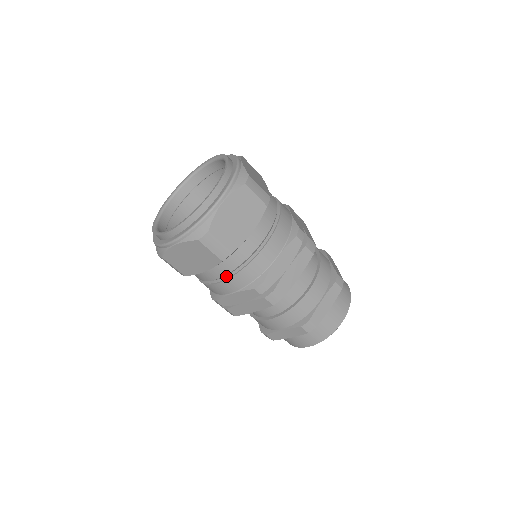
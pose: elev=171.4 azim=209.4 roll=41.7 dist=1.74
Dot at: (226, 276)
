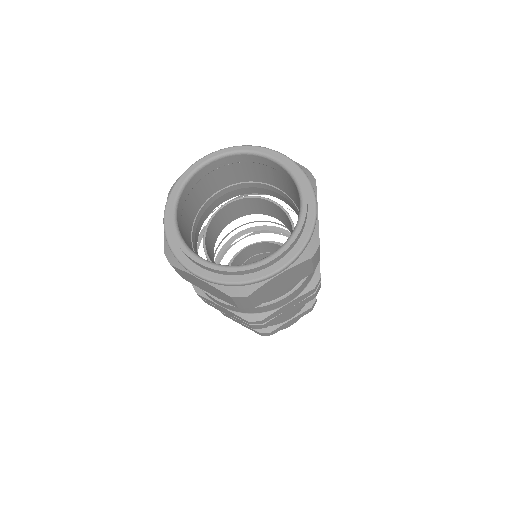
Dot at: occluded
